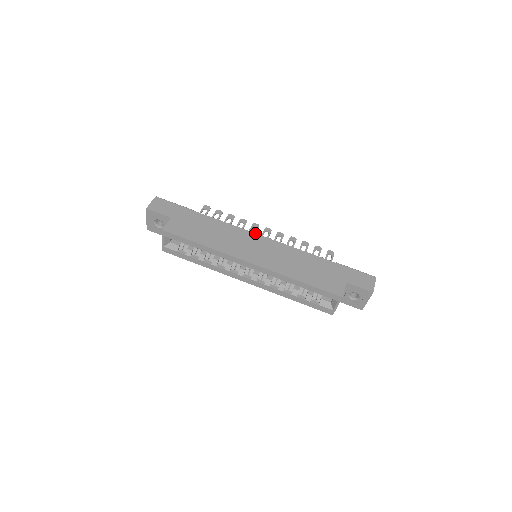
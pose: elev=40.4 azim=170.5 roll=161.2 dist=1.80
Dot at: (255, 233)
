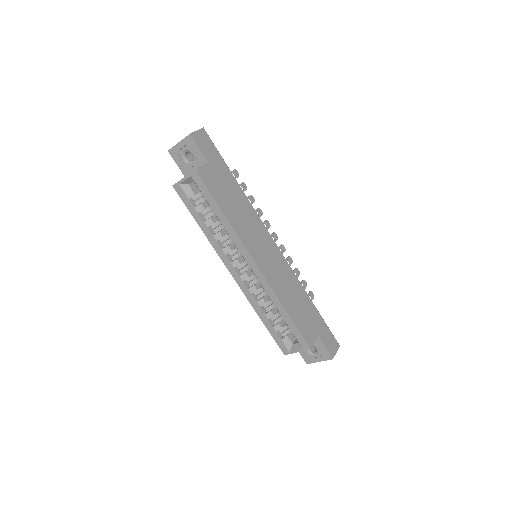
Dot at: occluded
